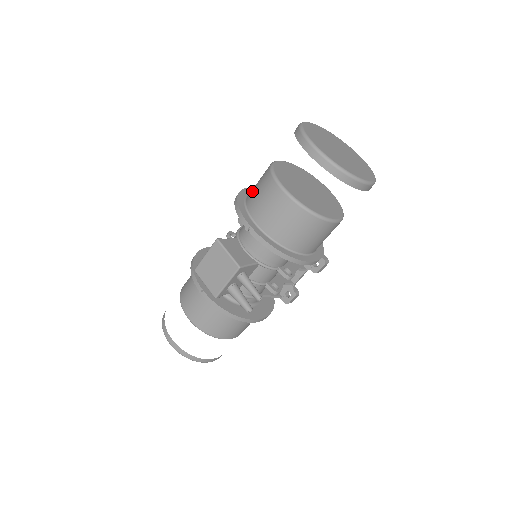
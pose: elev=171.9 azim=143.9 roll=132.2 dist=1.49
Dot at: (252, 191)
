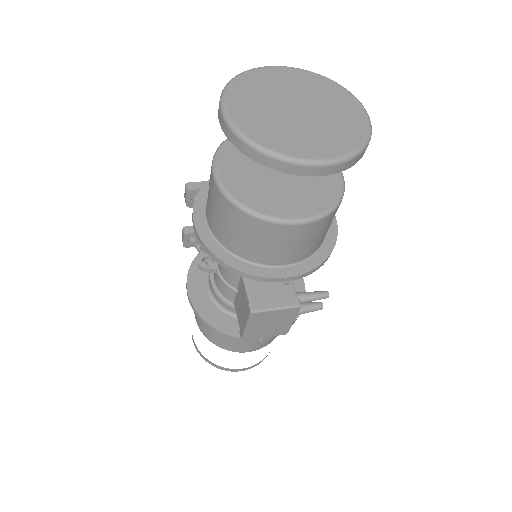
Dot at: (233, 241)
